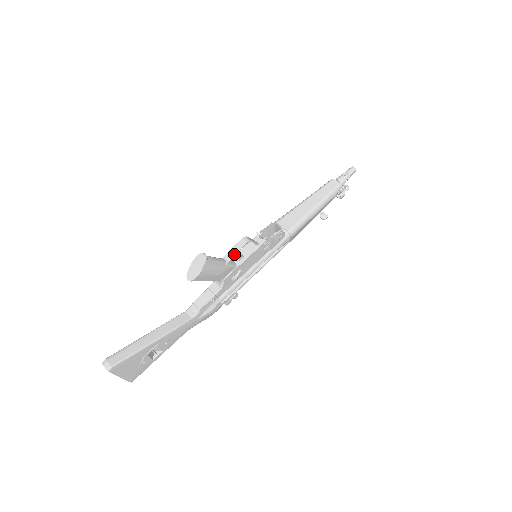
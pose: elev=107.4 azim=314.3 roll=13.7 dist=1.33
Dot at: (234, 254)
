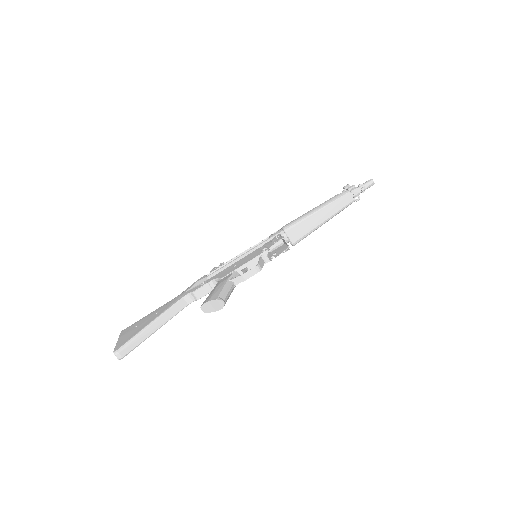
Dot at: occluded
